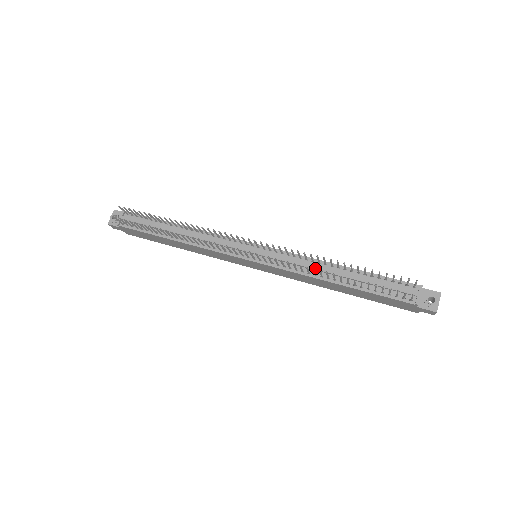
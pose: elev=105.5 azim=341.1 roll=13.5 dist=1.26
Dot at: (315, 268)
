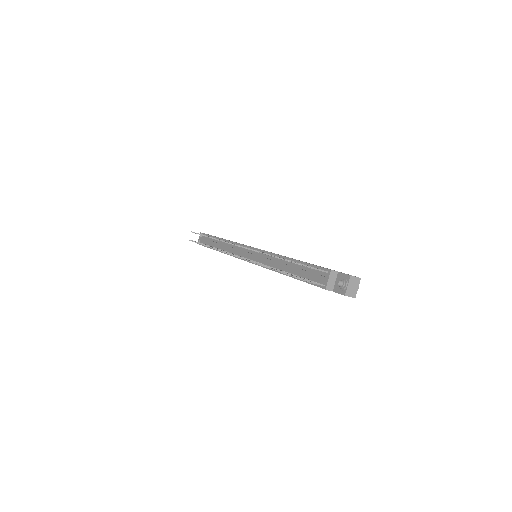
Dot at: (273, 263)
